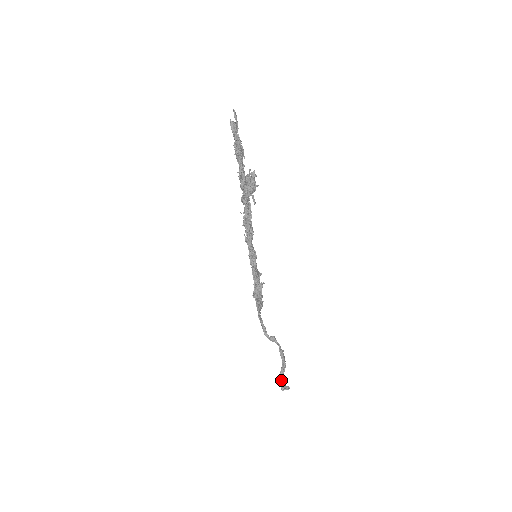
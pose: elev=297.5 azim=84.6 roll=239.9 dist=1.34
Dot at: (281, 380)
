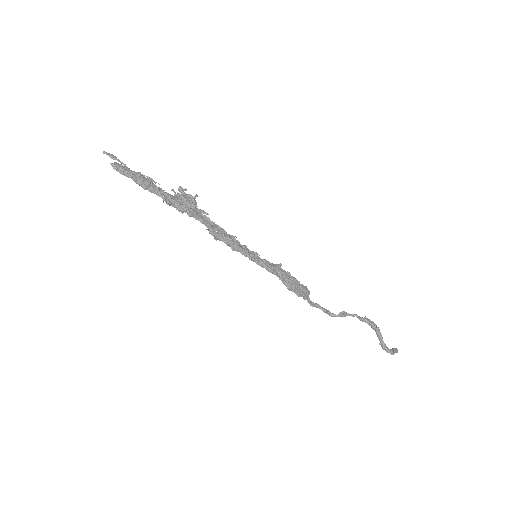
Dot at: (384, 346)
